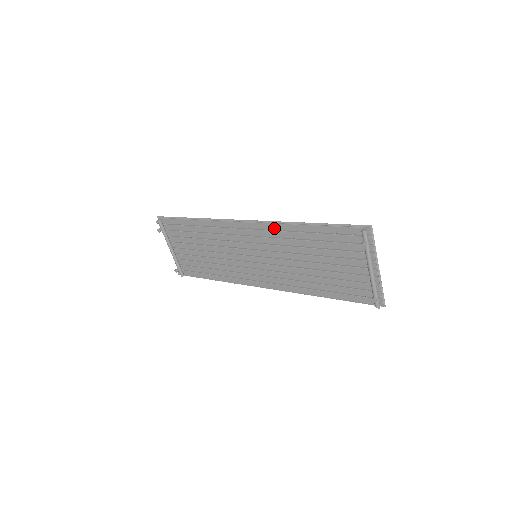
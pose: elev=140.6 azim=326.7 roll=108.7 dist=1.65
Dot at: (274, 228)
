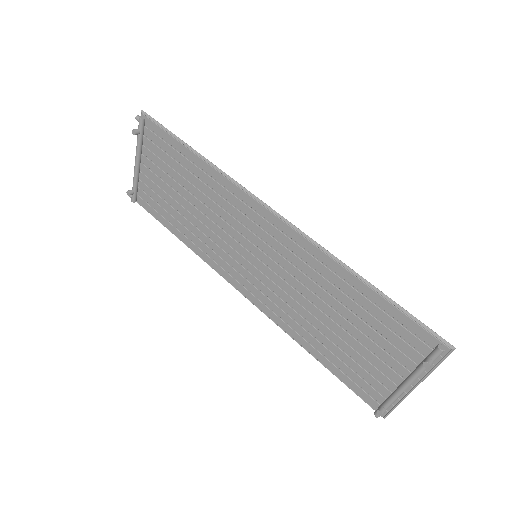
Dot at: (310, 250)
